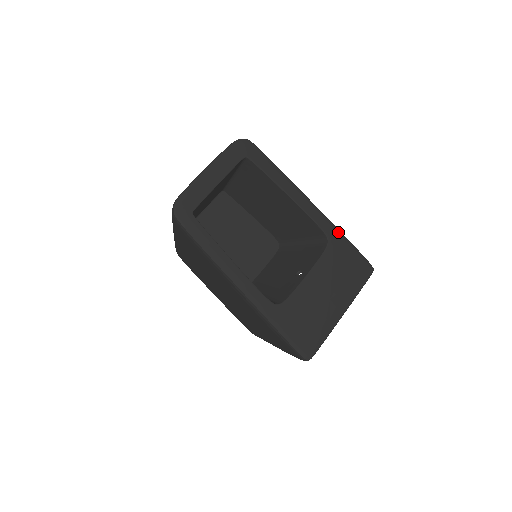
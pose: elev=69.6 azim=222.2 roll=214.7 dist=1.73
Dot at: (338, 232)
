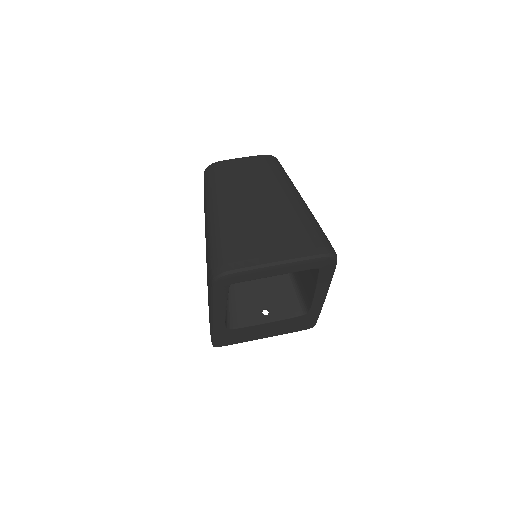
Dot at: (319, 312)
